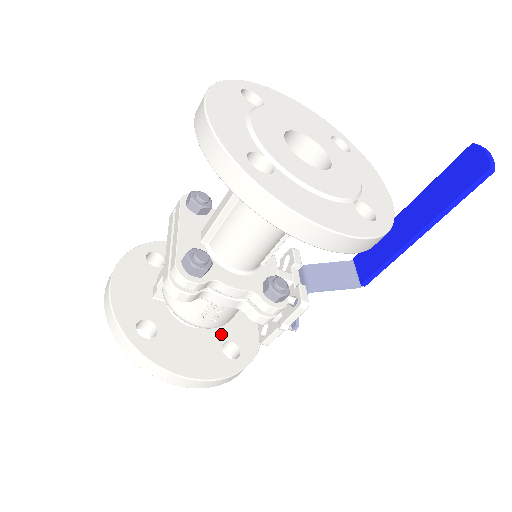
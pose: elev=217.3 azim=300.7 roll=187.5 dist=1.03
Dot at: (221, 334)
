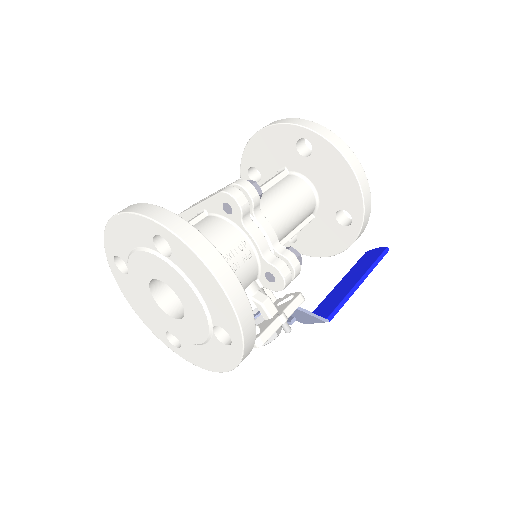
Dot at: occluded
